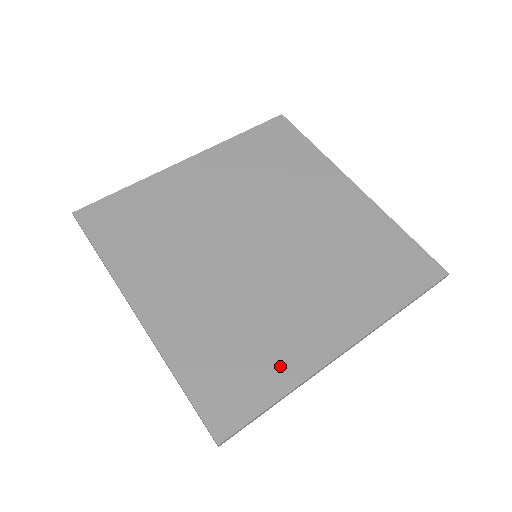
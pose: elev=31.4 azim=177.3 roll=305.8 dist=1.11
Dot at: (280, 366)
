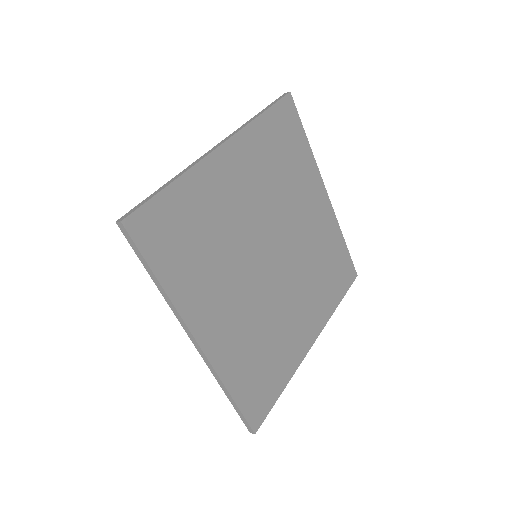
Dot at: (284, 366)
